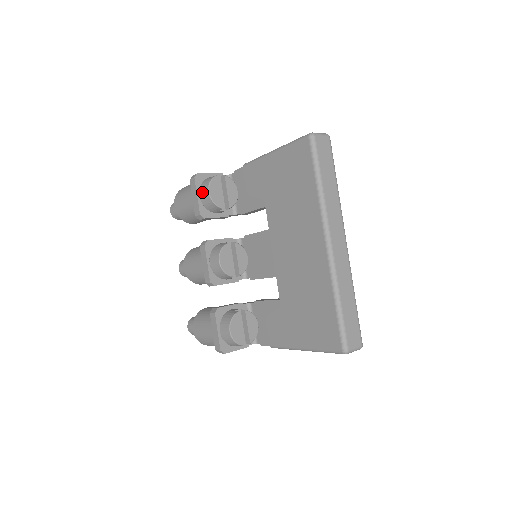
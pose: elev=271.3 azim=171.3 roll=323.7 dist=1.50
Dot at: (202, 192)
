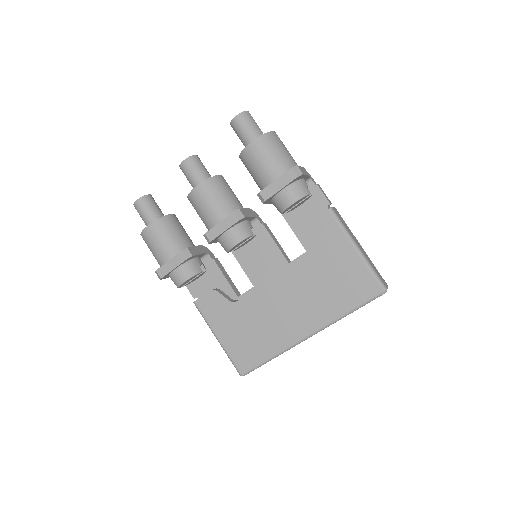
Dot at: (288, 193)
